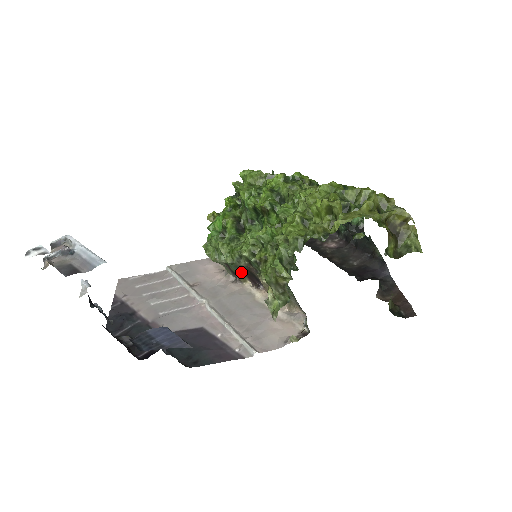
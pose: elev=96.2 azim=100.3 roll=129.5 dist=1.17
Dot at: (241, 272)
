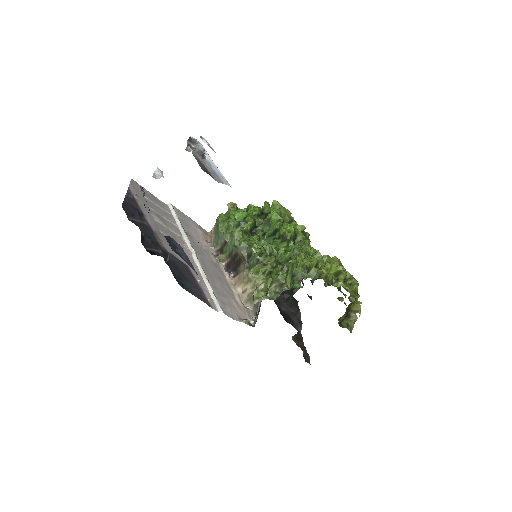
Dot at: (230, 255)
